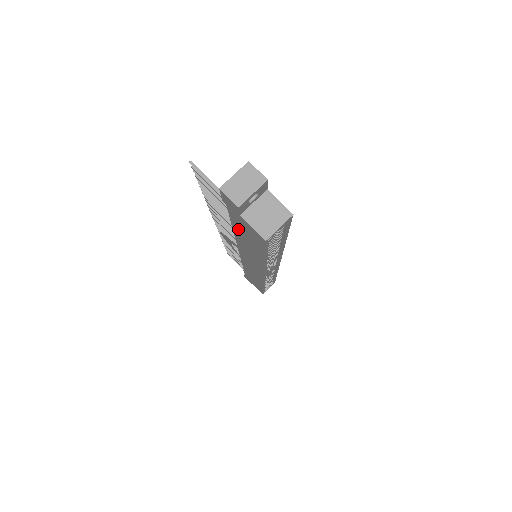
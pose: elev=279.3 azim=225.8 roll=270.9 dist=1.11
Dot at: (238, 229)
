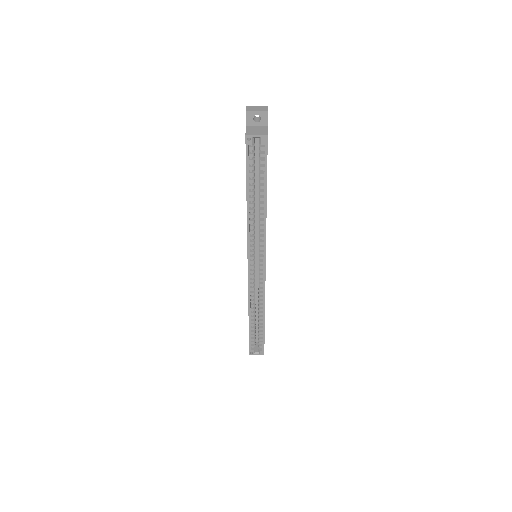
Dot at: occluded
